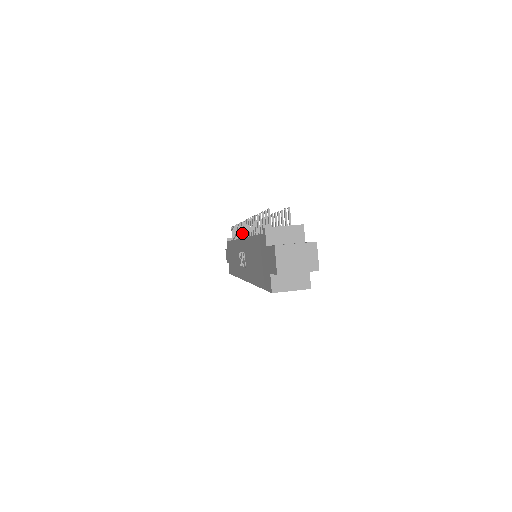
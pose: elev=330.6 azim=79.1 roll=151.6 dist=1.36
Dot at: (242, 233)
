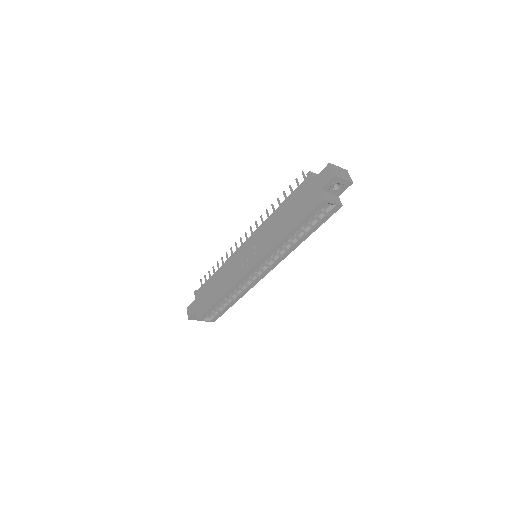
Dot at: occluded
